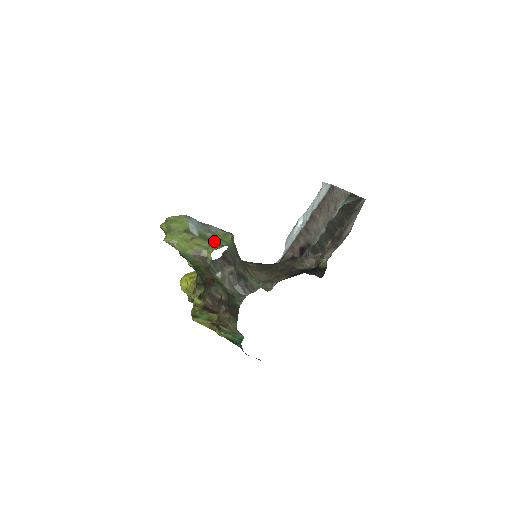
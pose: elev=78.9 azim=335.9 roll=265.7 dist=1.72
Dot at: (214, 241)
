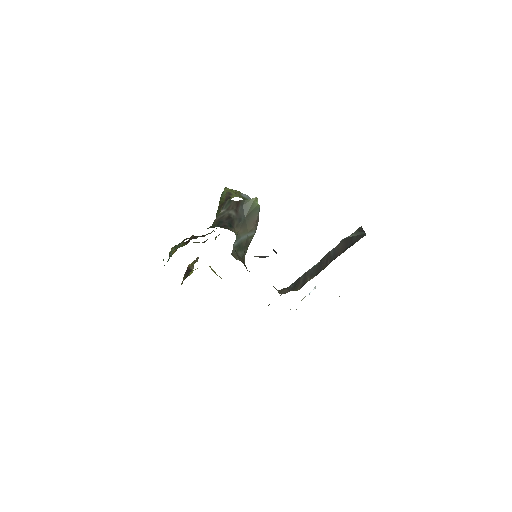
Dot at: occluded
